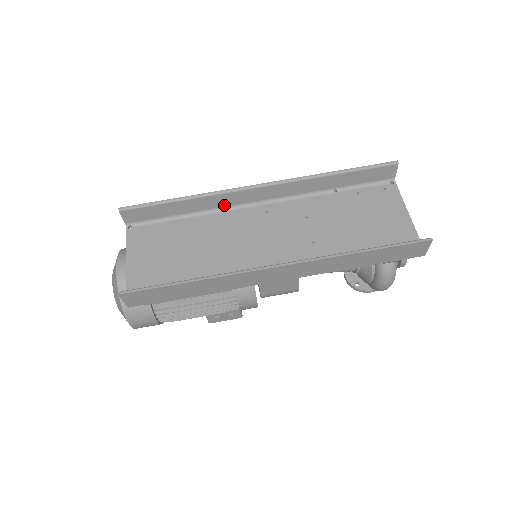
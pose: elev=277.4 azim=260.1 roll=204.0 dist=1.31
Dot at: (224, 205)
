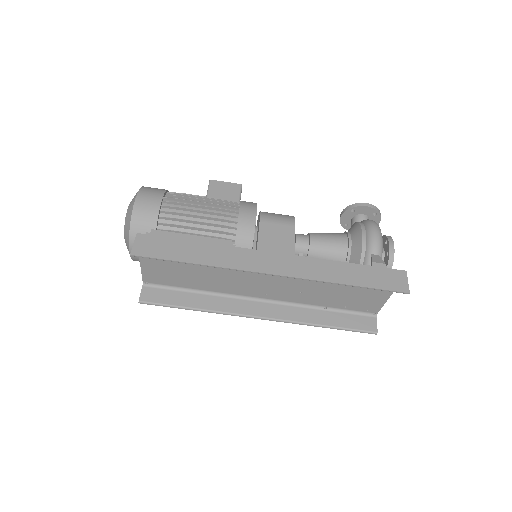
Dot at: (236, 257)
